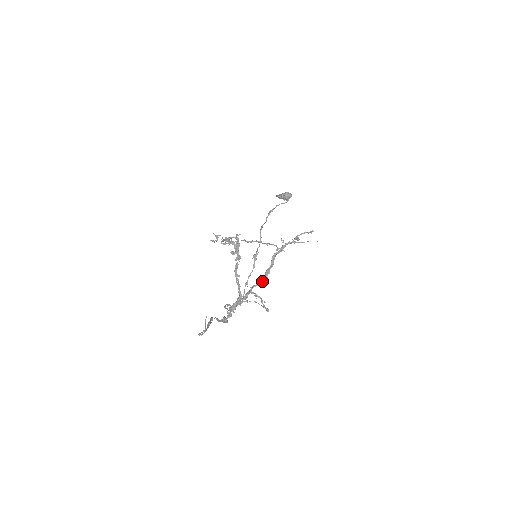
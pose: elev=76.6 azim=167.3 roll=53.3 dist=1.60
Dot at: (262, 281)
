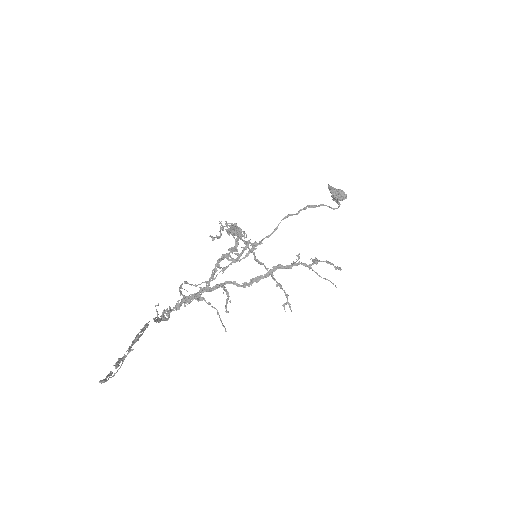
Dot at: (243, 283)
